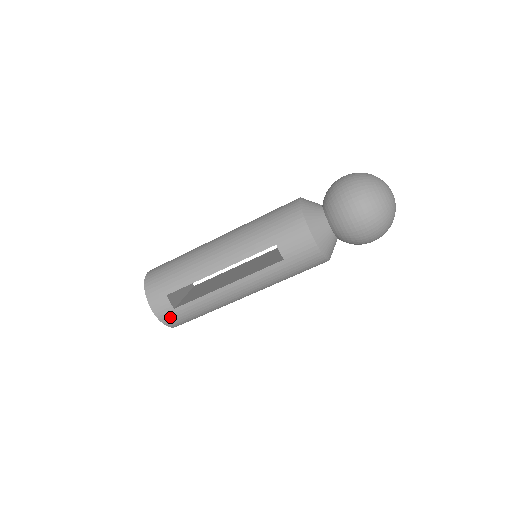
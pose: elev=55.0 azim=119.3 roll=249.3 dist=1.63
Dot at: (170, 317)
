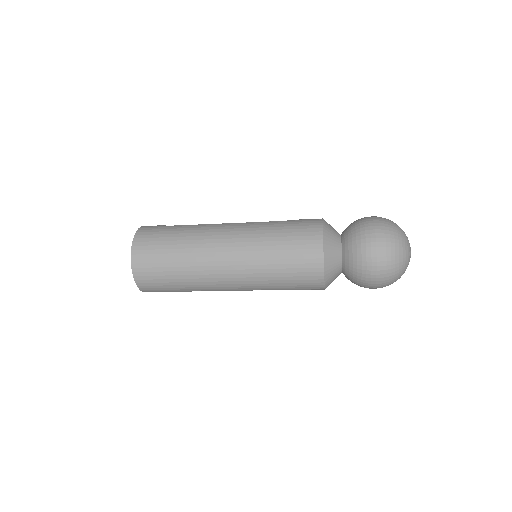
Dot at: occluded
